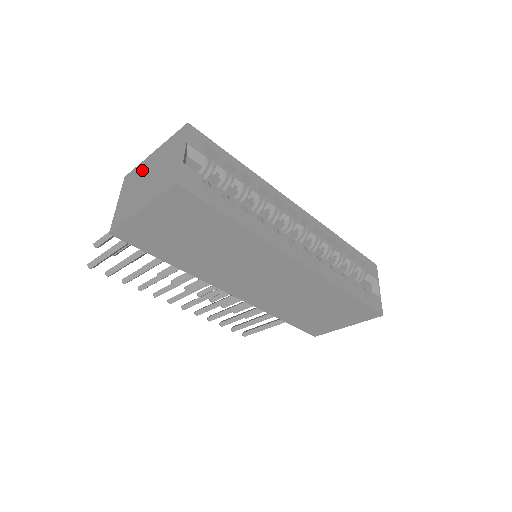
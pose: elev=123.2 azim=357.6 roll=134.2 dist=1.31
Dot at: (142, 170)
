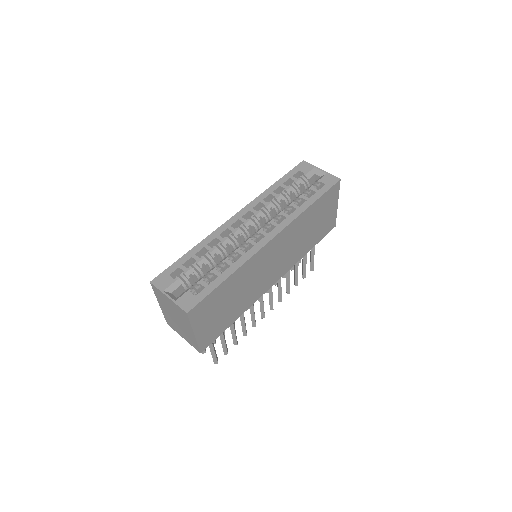
Dot at: (168, 317)
